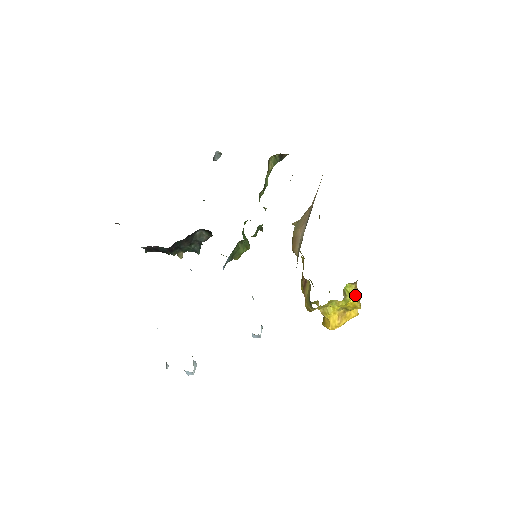
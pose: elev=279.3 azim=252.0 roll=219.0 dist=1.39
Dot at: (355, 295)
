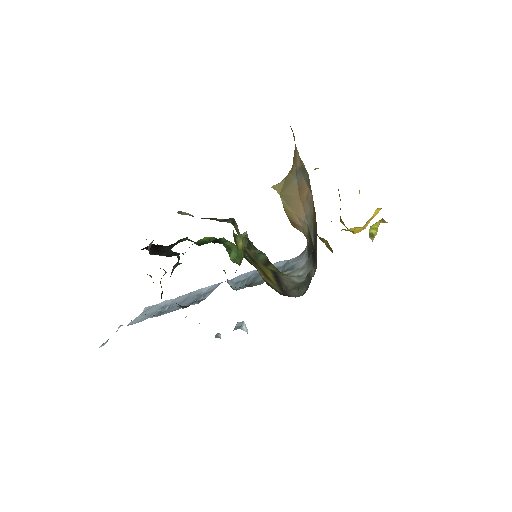
Dot at: occluded
